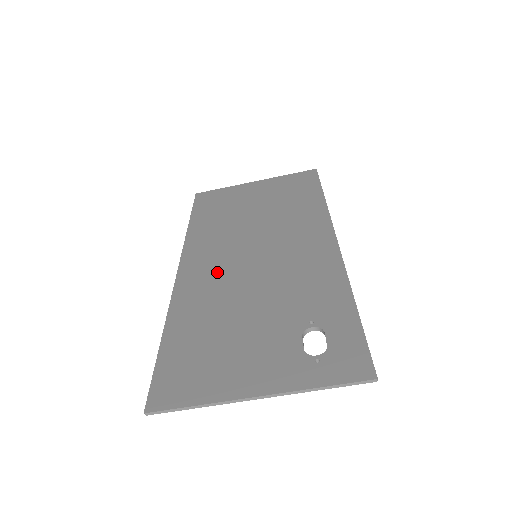
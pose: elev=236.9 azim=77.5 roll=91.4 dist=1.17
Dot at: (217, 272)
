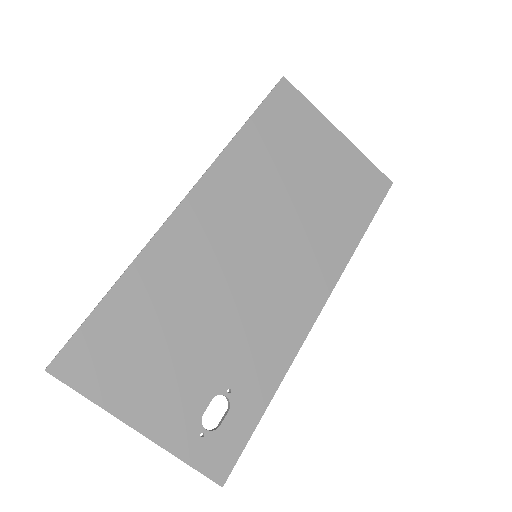
Dot at: (212, 244)
